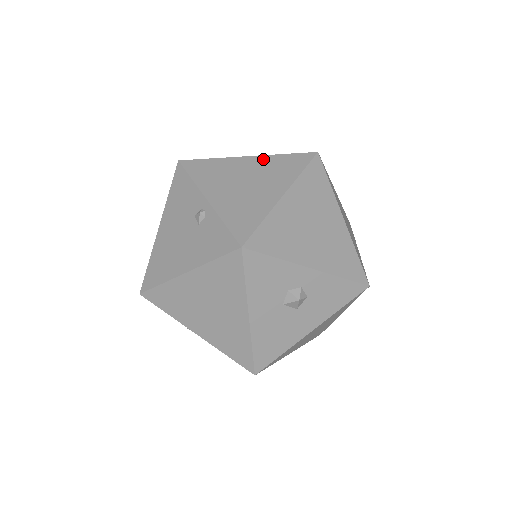
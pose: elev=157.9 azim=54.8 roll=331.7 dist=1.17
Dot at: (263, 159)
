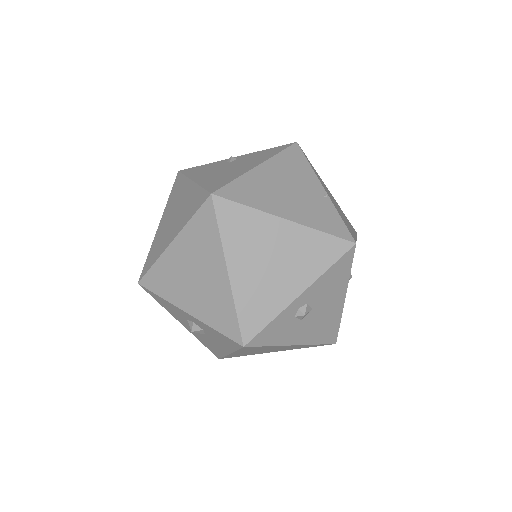
Dot at: (193, 189)
